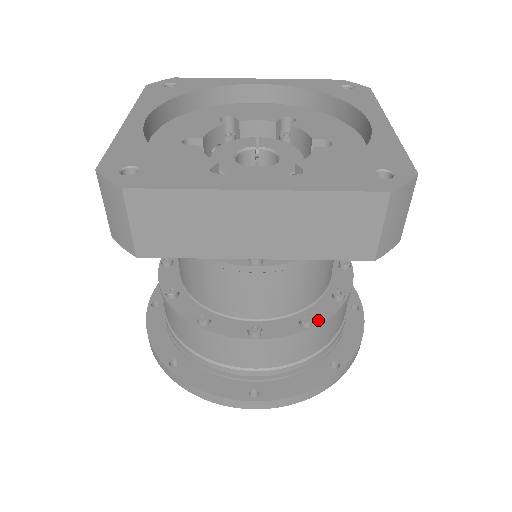
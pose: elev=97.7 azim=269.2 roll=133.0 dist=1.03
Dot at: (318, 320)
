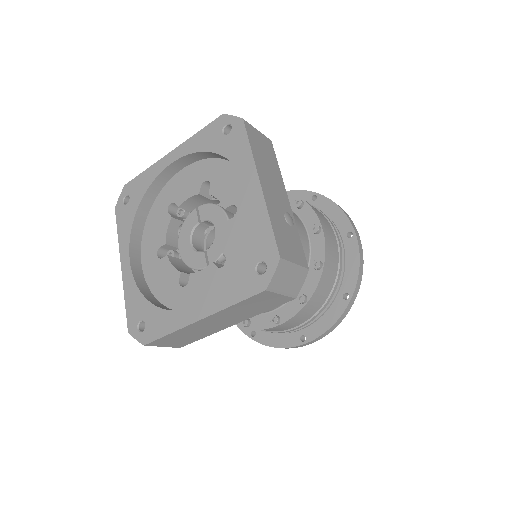
Dot at: (309, 294)
